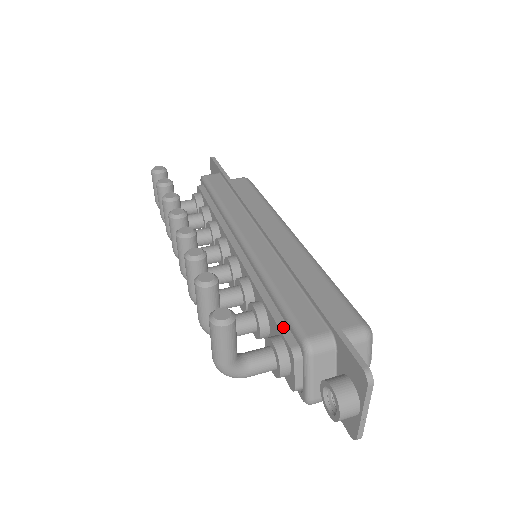
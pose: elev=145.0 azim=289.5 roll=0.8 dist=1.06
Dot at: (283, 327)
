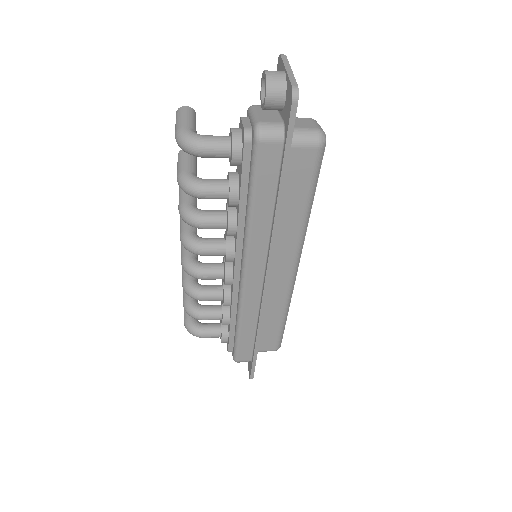
Dot at: occluded
